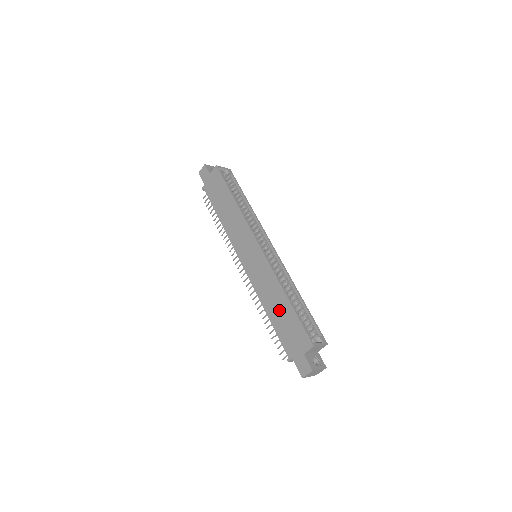
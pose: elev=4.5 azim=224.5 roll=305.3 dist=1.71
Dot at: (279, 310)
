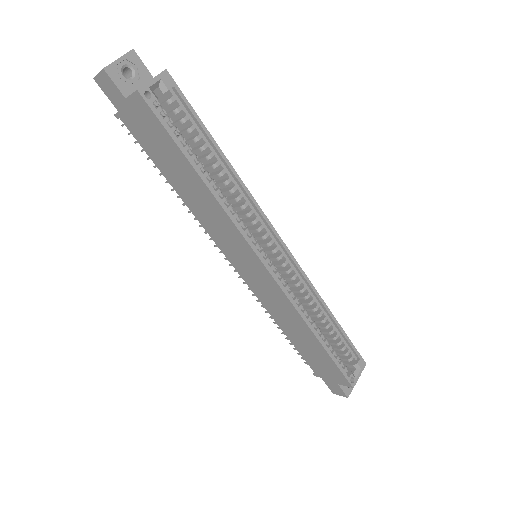
Dot at: (303, 340)
